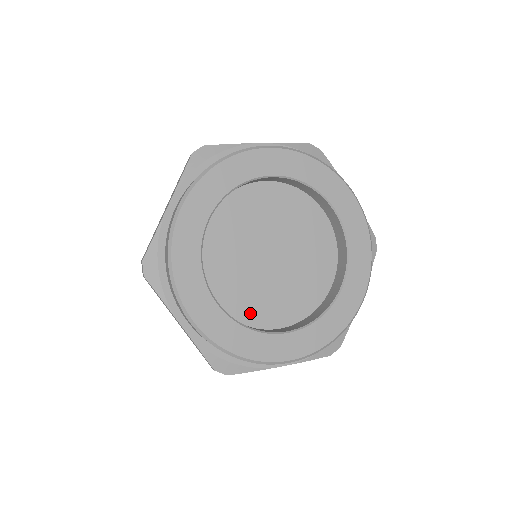
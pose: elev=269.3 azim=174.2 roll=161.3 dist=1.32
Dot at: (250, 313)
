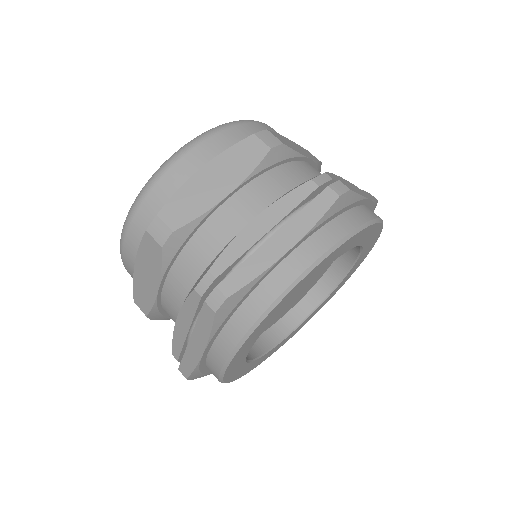
Dot at: occluded
